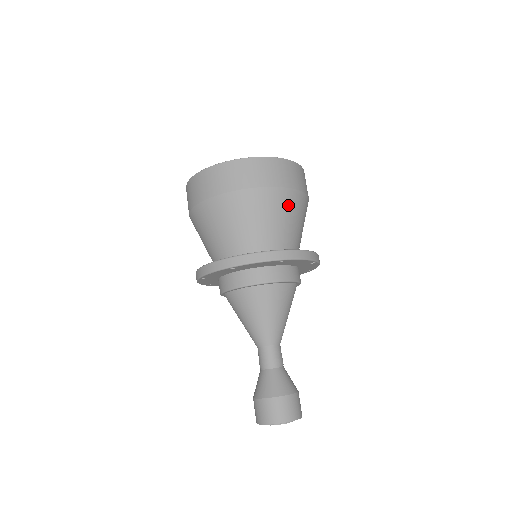
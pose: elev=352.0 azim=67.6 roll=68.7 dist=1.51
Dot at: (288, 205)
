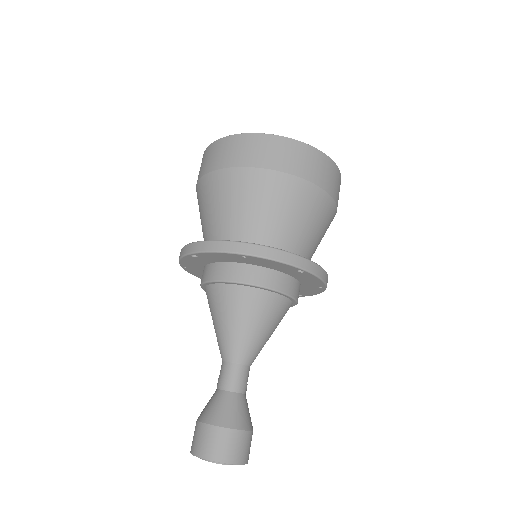
Dot at: (280, 193)
